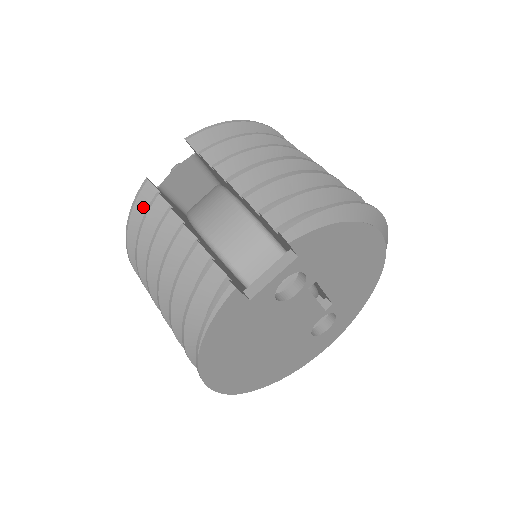
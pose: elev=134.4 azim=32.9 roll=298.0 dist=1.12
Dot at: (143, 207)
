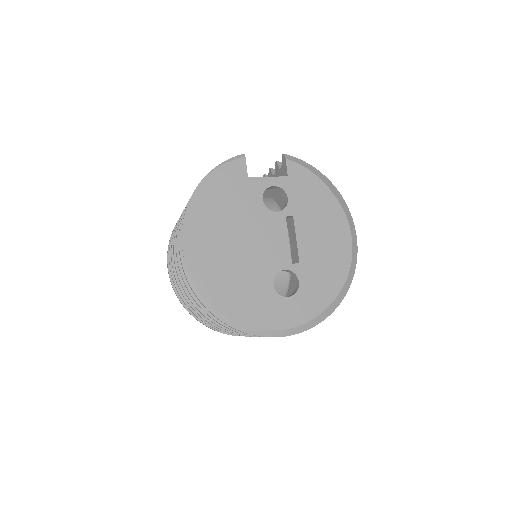
Dot at: occluded
